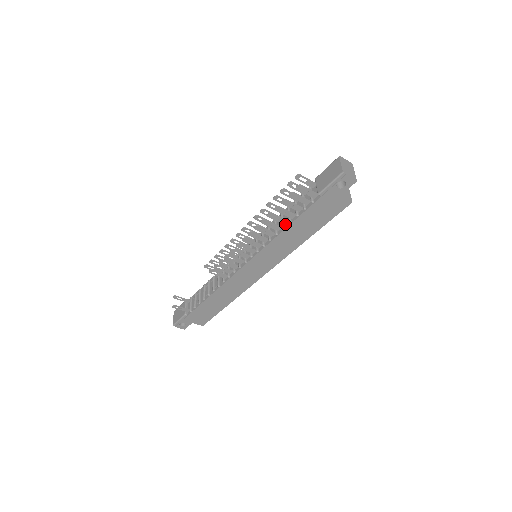
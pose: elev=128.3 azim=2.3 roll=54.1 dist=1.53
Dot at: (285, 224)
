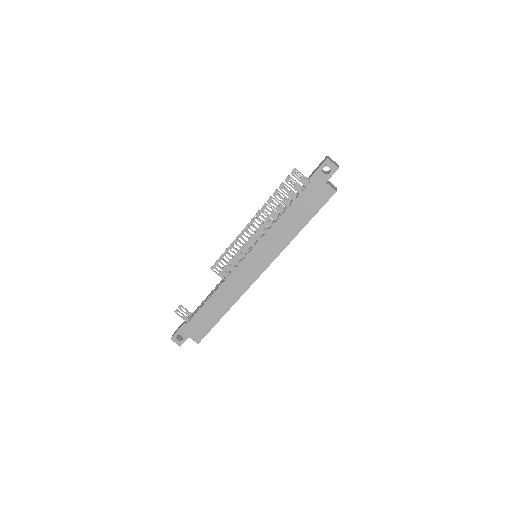
Dot at: (281, 214)
